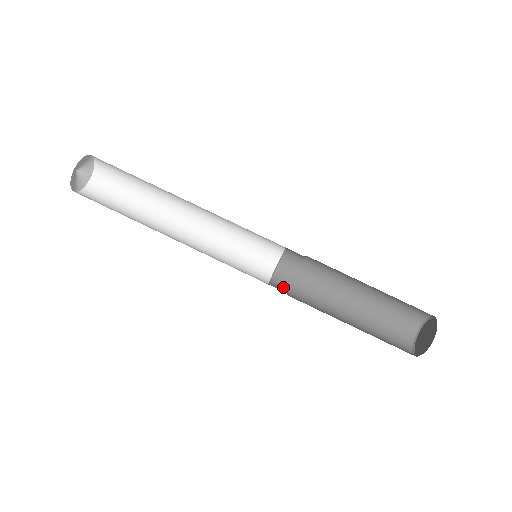
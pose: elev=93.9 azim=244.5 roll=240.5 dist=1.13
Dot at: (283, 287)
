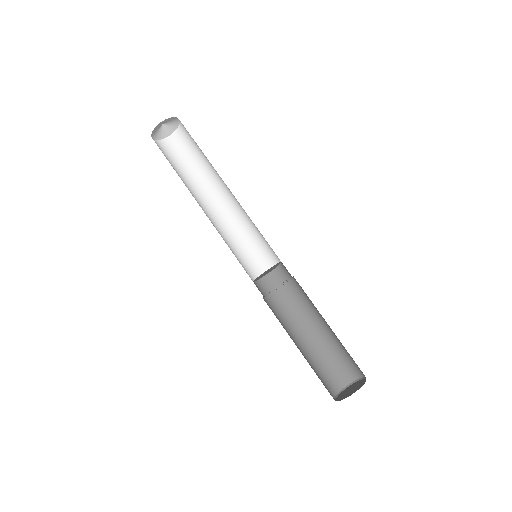
Dot at: occluded
